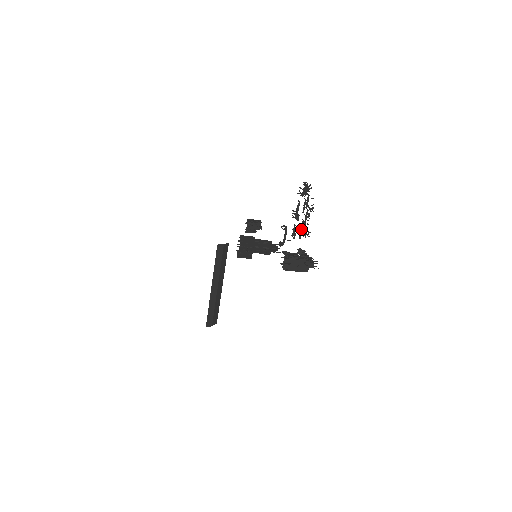
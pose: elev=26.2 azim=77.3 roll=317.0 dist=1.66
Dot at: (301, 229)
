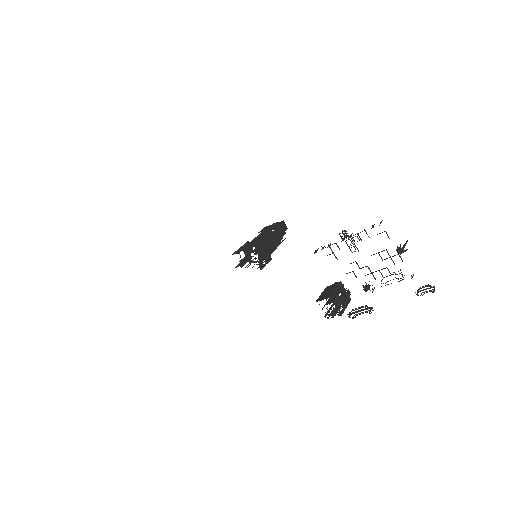
Dot at: occluded
